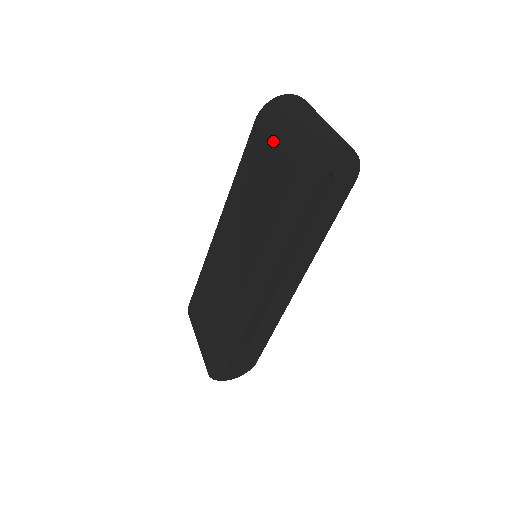
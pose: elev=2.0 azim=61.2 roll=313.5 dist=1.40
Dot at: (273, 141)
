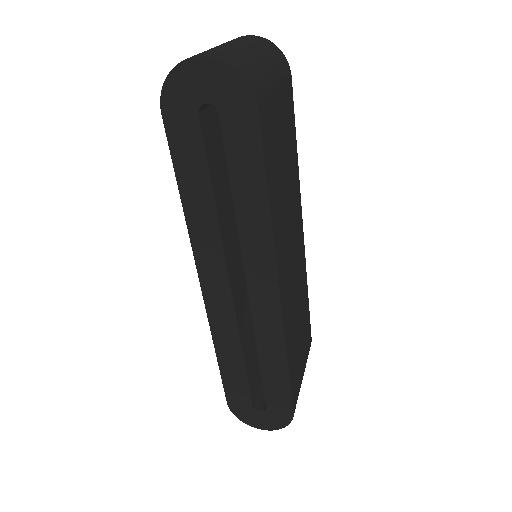
Dot at: occluded
